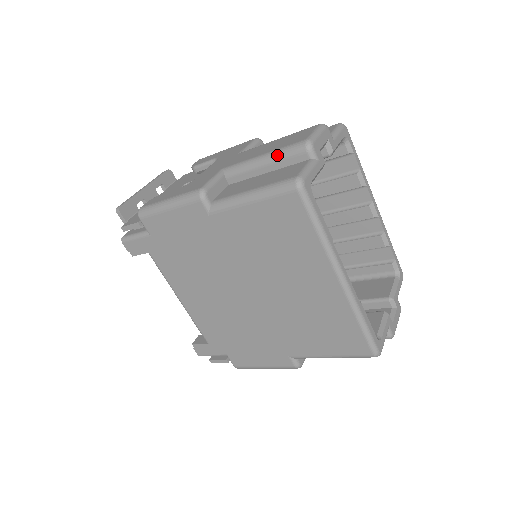
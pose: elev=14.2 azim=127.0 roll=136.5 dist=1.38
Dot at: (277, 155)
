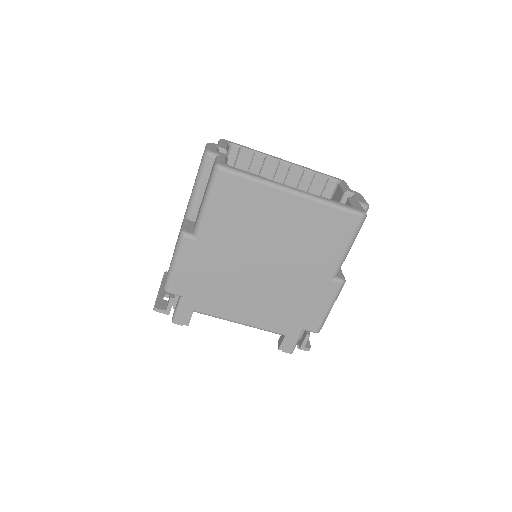
Dot at: (199, 176)
